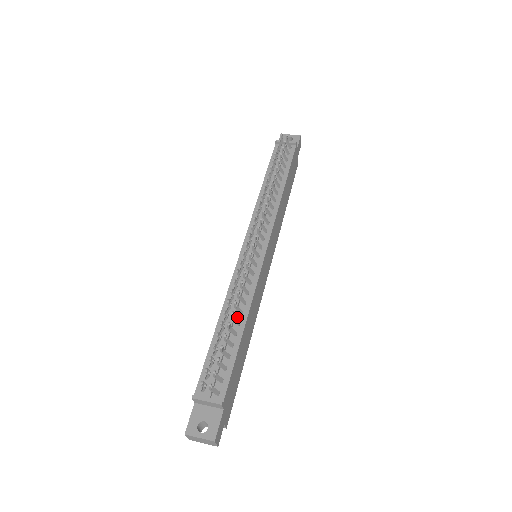
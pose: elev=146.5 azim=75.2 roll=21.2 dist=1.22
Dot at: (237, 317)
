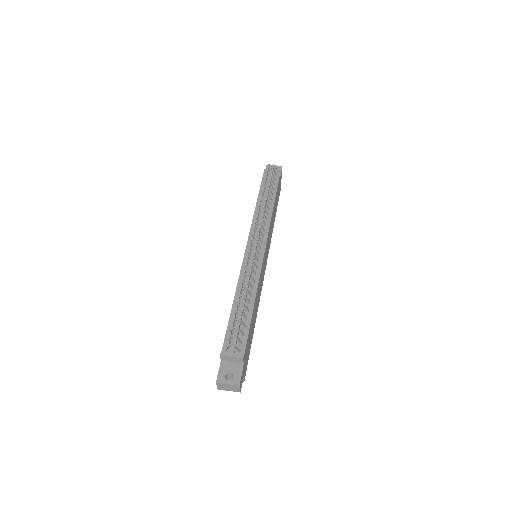
Dot at: (248, 298)
